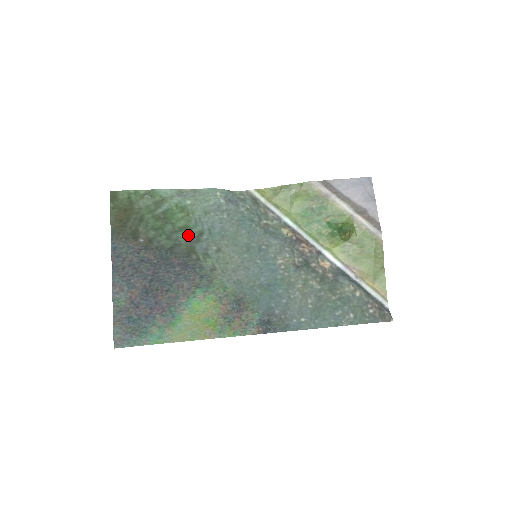
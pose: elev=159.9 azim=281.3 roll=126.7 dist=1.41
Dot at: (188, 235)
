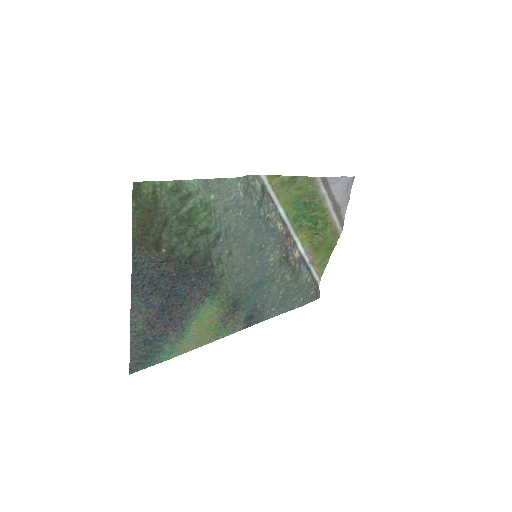
Dot at: (207, 239)
